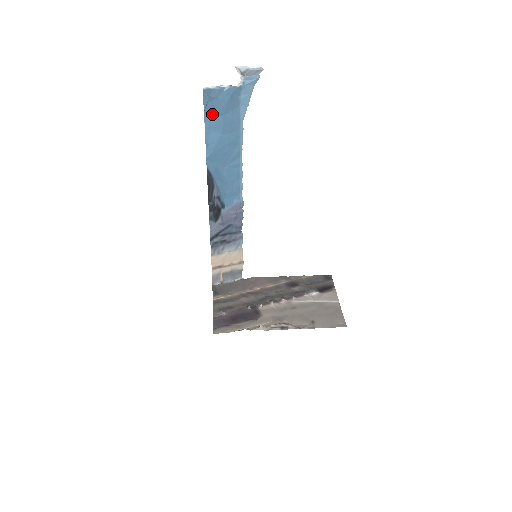
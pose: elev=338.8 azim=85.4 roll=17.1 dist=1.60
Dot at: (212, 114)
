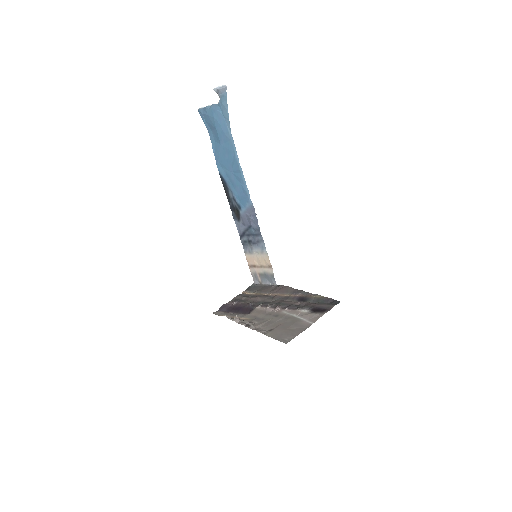
Dot at: (211, 128)
